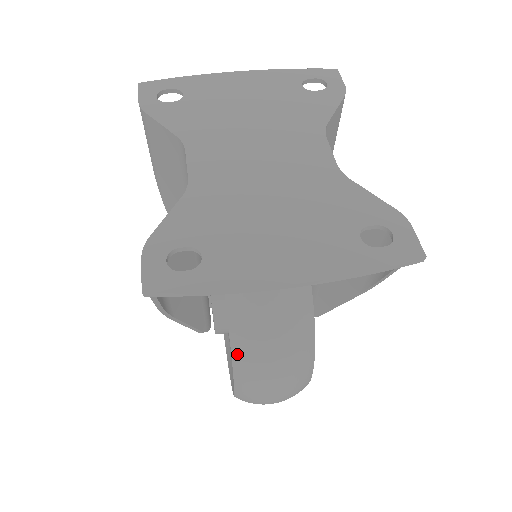
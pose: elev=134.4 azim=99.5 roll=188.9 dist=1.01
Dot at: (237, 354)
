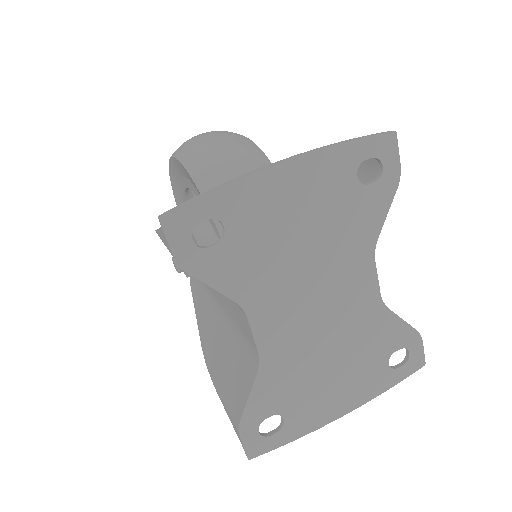
Dot at: occluded
